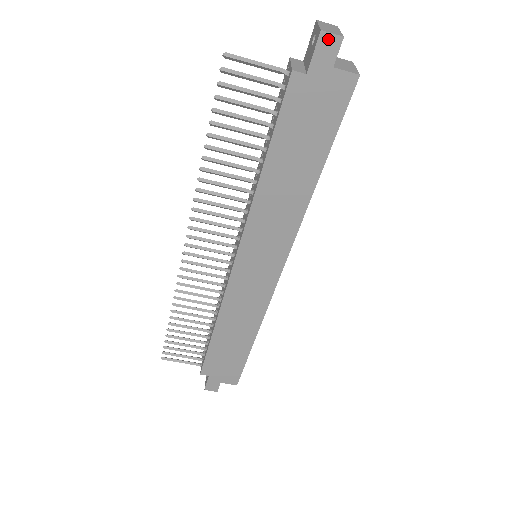
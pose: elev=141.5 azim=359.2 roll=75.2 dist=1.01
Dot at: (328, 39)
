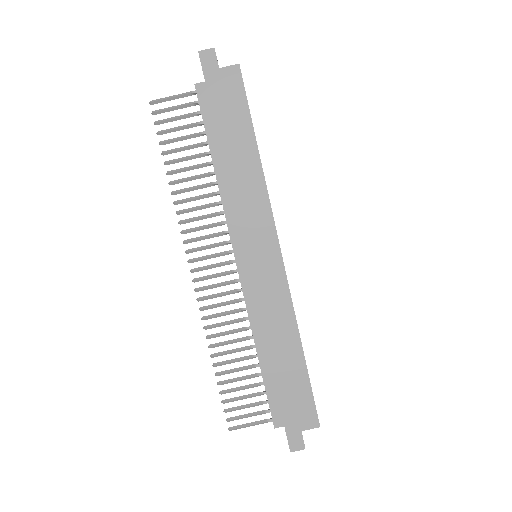
Dot at: (206, 54)
